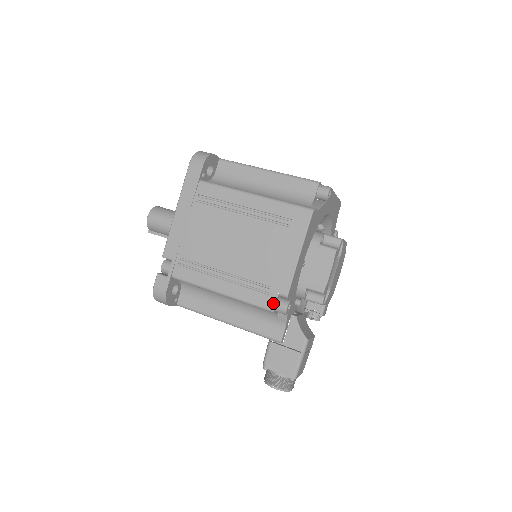
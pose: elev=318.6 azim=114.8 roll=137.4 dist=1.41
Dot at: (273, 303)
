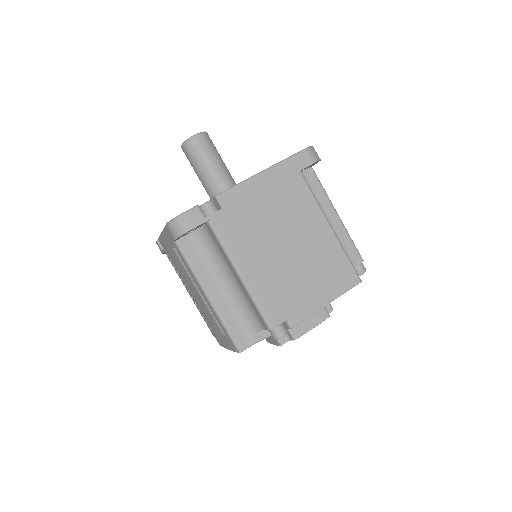
Dot at: occluded
